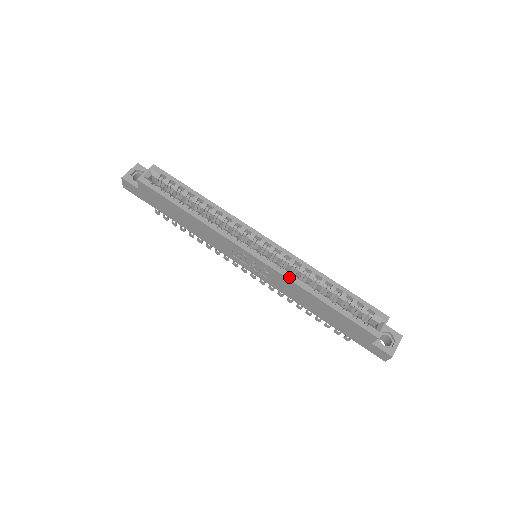
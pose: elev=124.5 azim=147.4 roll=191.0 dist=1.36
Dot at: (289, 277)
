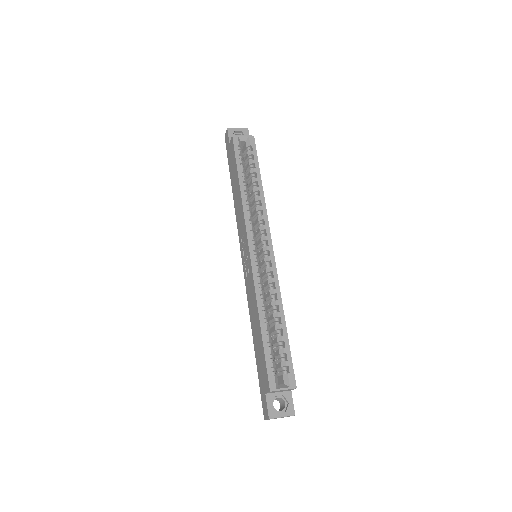
Dot at: (257, 287)
